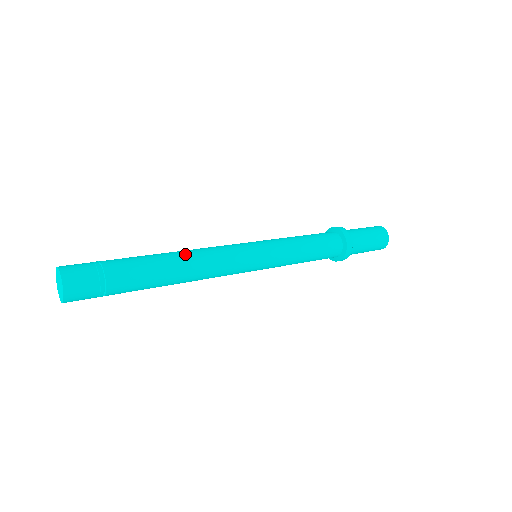
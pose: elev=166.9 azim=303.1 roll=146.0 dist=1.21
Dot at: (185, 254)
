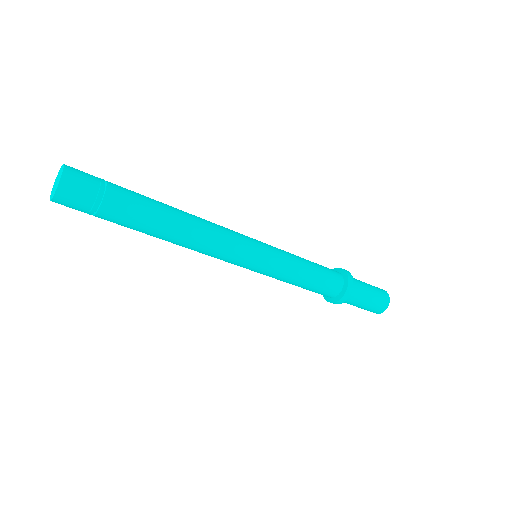
Dot at: (188, 213)
